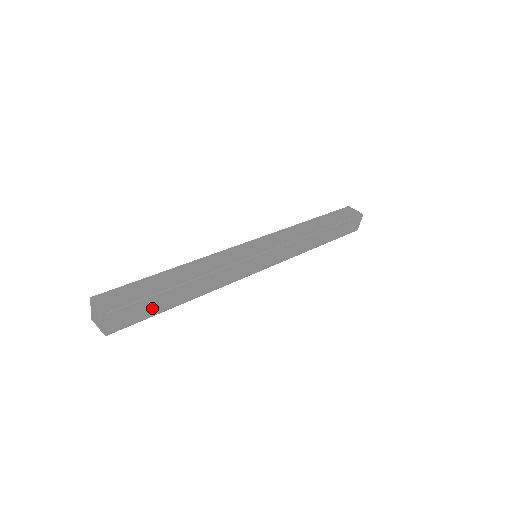
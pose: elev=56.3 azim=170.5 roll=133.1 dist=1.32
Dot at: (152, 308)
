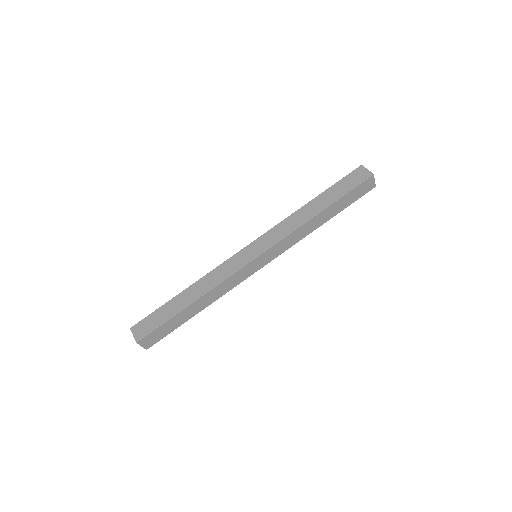
Dot at: (172, 326)
